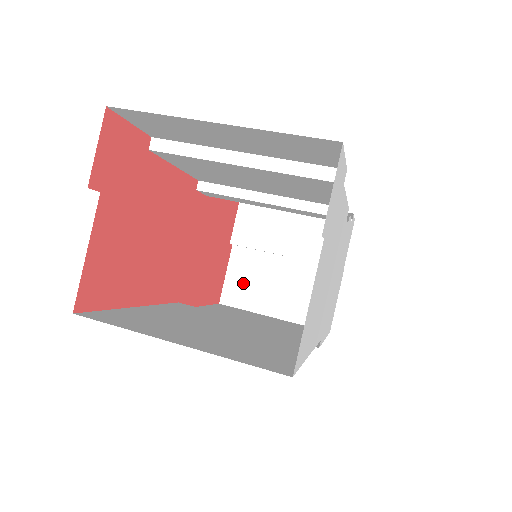
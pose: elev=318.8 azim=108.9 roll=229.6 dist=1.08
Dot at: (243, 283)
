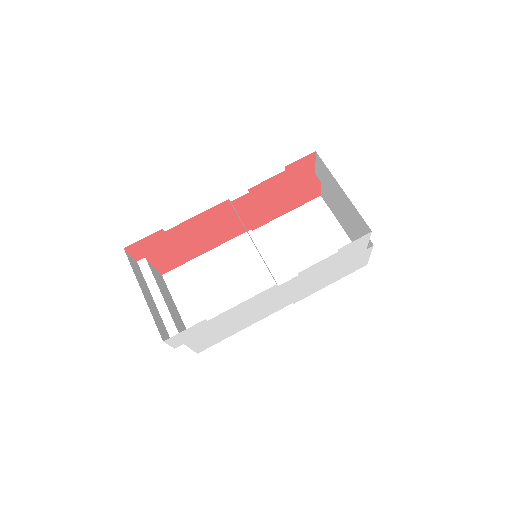
Dot at: (329, 197)
